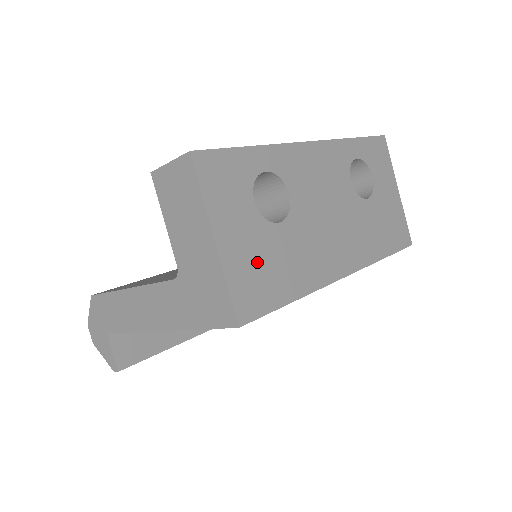
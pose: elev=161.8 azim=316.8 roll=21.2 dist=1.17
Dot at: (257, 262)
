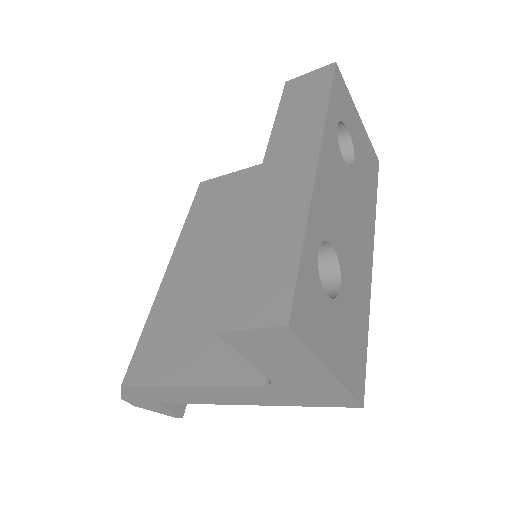
Dot at: (348, 343)
